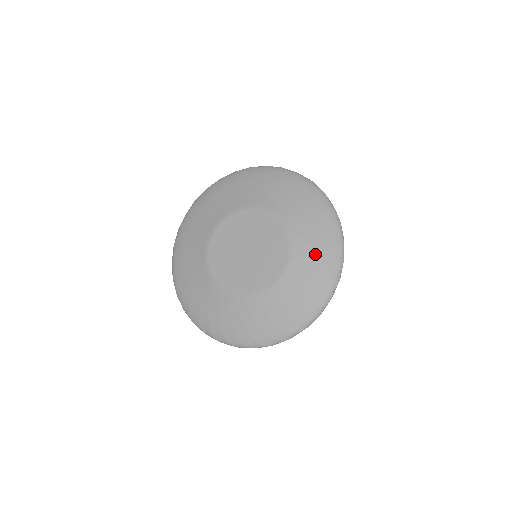
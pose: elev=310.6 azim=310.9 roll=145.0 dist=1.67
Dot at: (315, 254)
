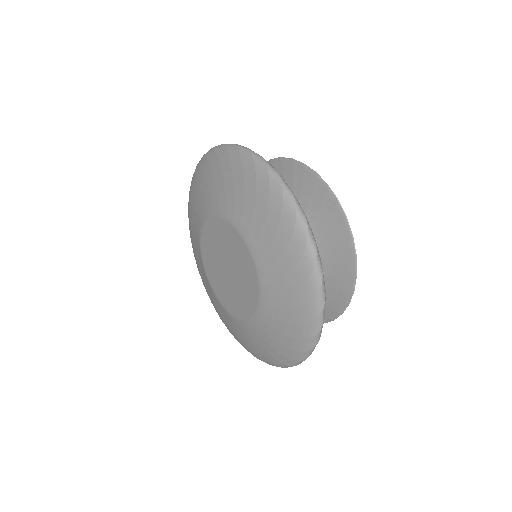
Dot at: (283, 276)
